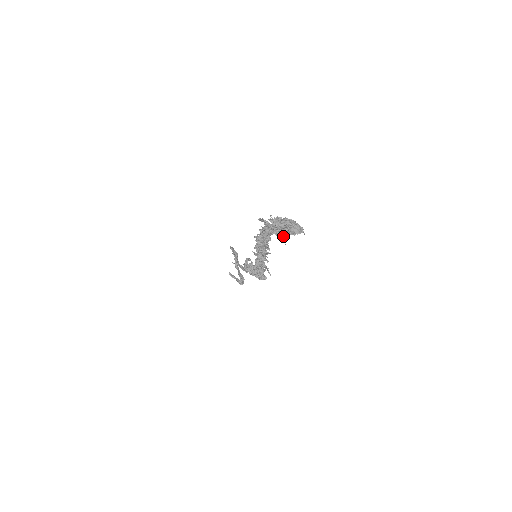
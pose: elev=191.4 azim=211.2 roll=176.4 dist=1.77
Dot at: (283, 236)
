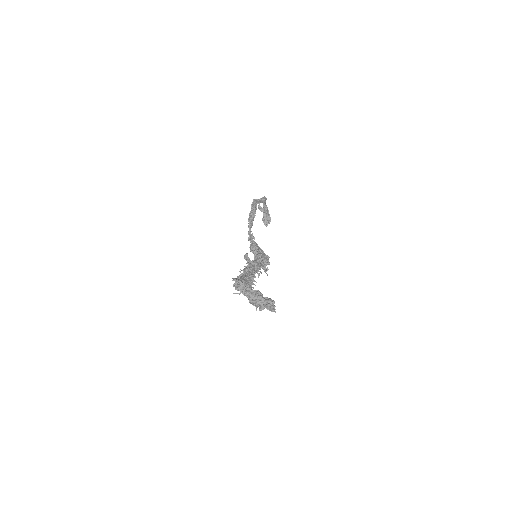
Dot at: occluded
